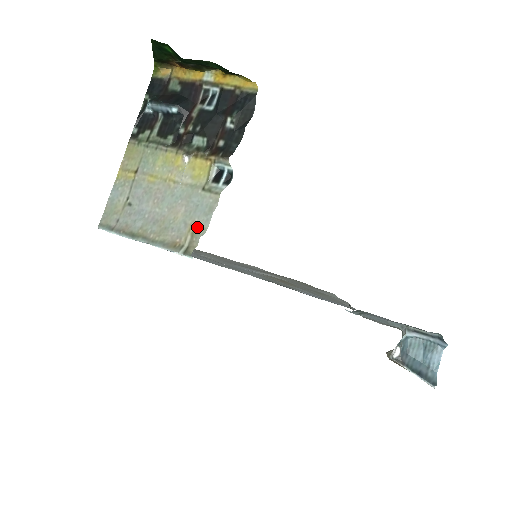
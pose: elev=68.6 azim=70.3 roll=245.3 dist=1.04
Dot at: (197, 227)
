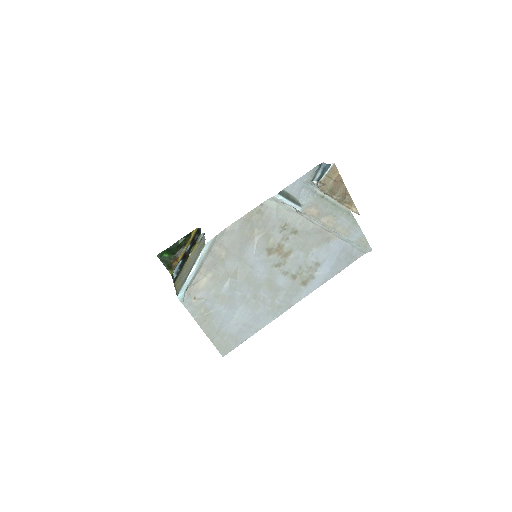
Dot at: occluded
